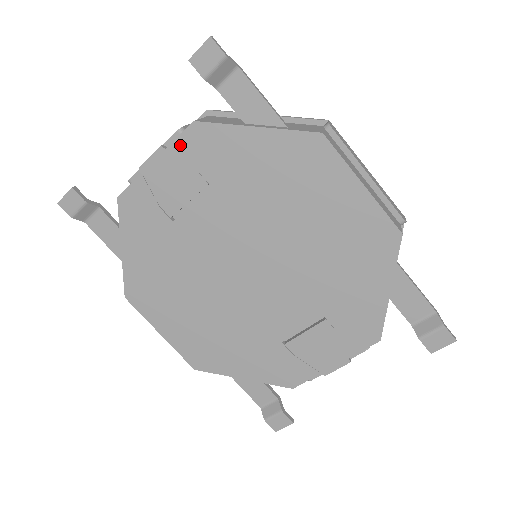
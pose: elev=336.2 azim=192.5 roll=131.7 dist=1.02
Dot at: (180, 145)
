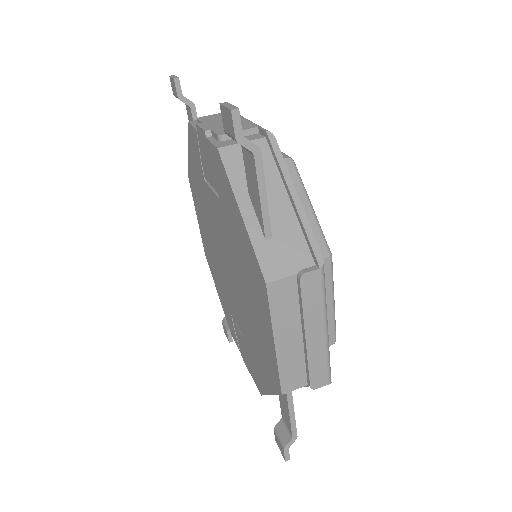
Dot at: (211, 149)
